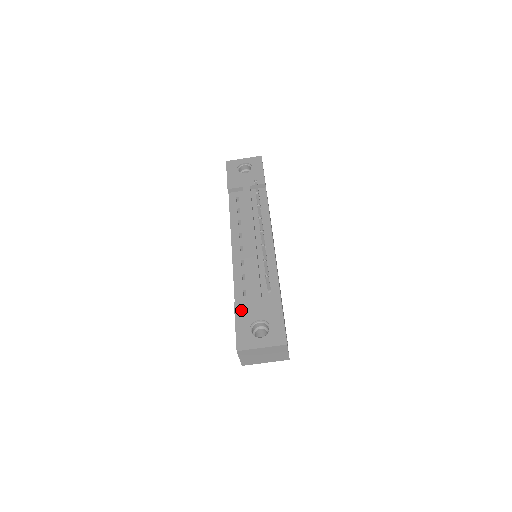
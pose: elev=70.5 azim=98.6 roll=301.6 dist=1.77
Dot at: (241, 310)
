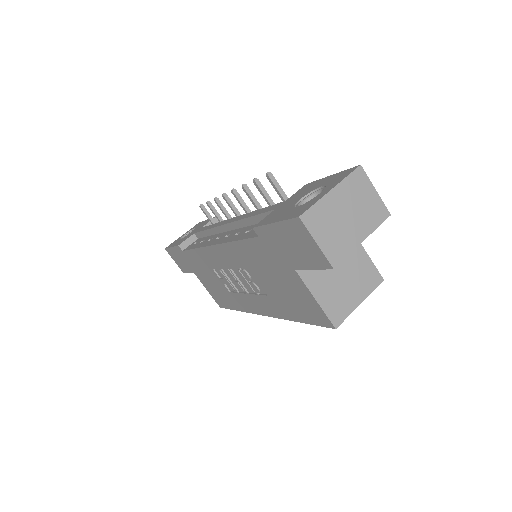
Dot at: (268, 219)
